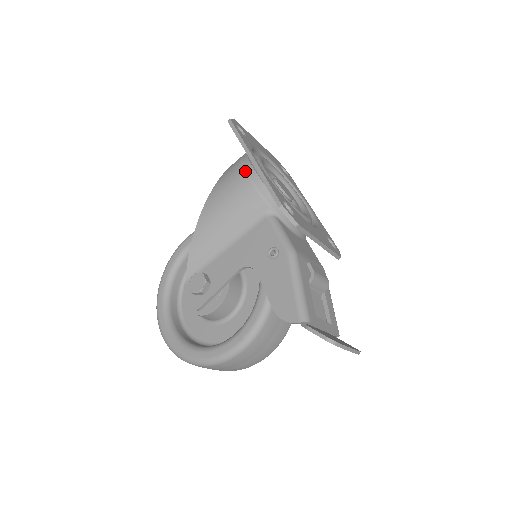
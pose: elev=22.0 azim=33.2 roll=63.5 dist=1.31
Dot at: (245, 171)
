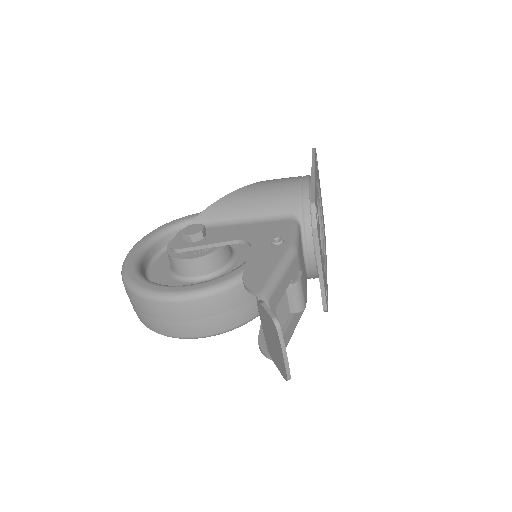
Dot at: (300, 180)
